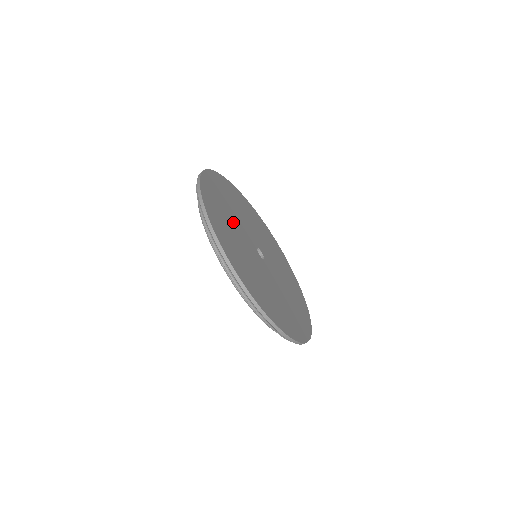
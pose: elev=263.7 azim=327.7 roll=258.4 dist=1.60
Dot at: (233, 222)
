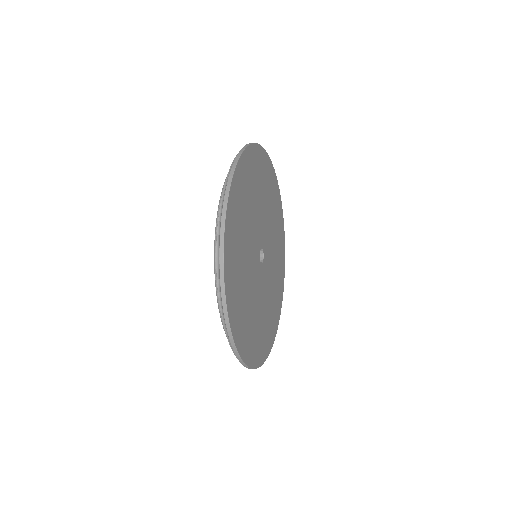
Dot at: (251, 215)
